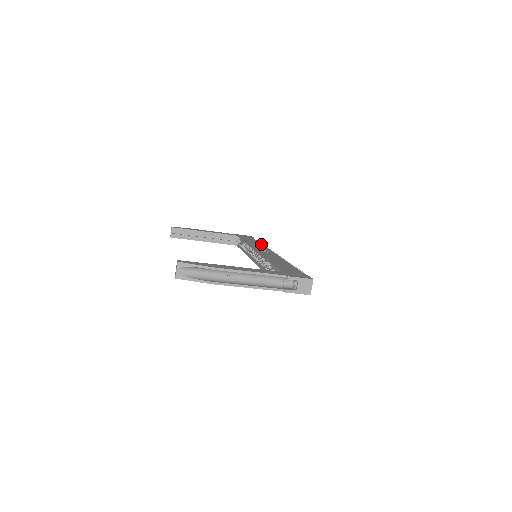
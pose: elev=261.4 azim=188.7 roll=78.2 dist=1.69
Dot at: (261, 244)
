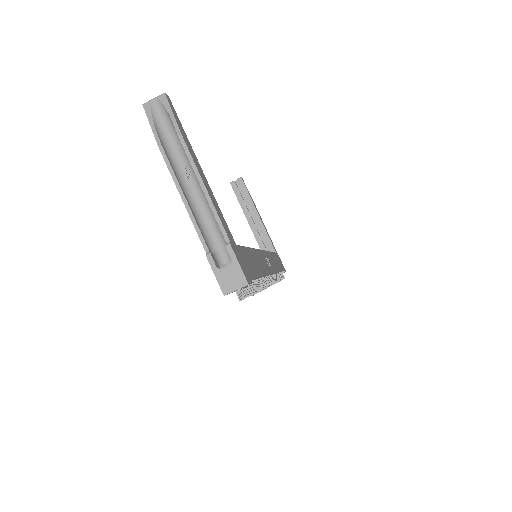
Dot at: occluded
